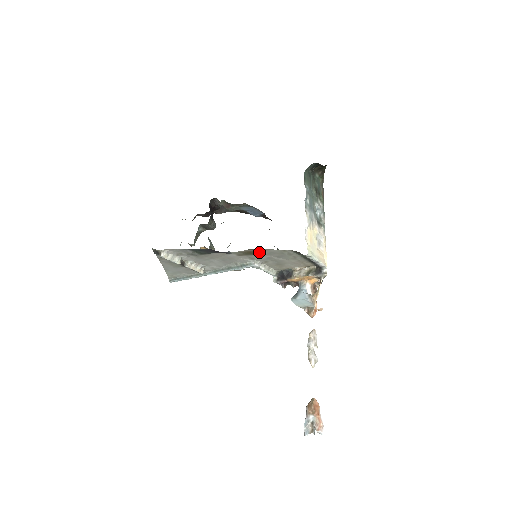
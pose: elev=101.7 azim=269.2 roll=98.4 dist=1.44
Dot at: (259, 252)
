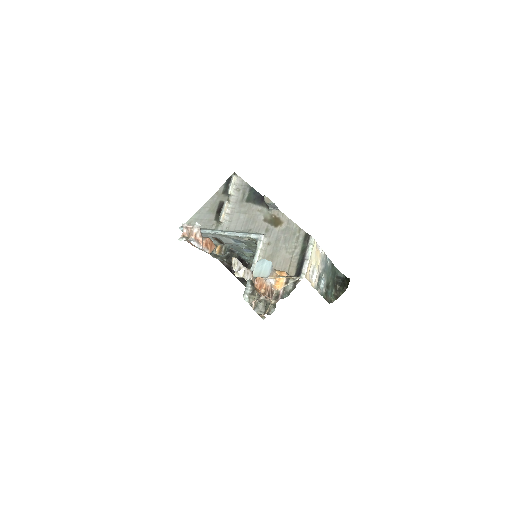
Dot at: (281, 224)
